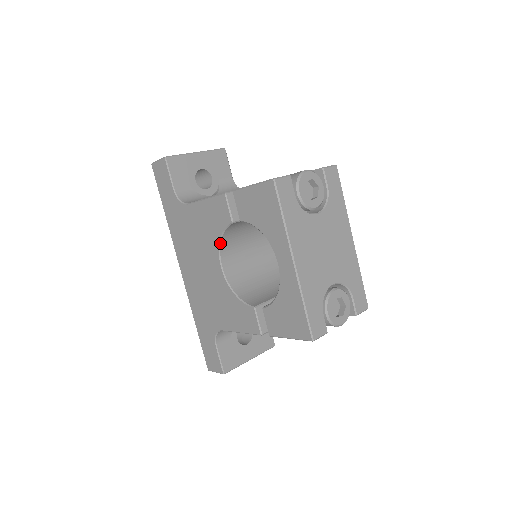
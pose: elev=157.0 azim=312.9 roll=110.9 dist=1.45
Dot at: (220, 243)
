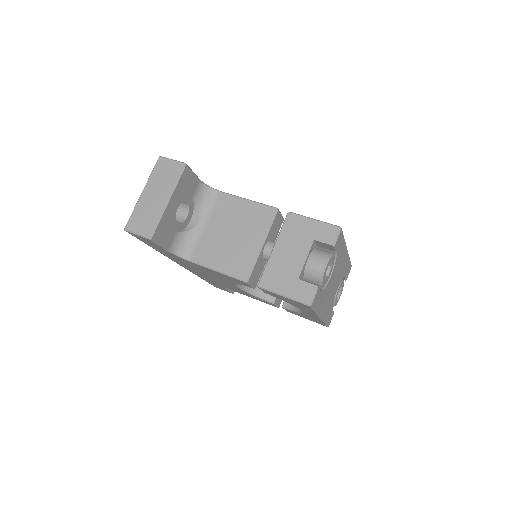
Dot at: occluded
